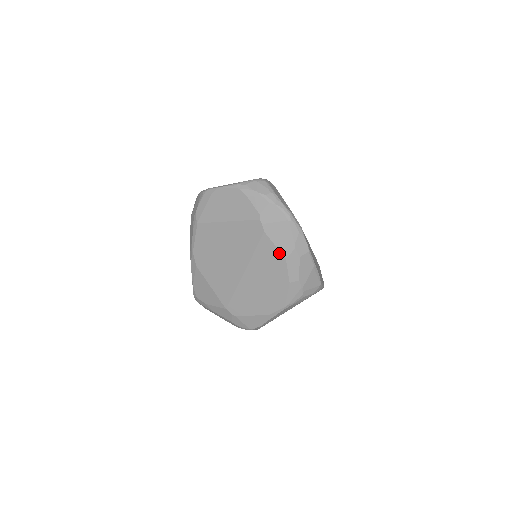
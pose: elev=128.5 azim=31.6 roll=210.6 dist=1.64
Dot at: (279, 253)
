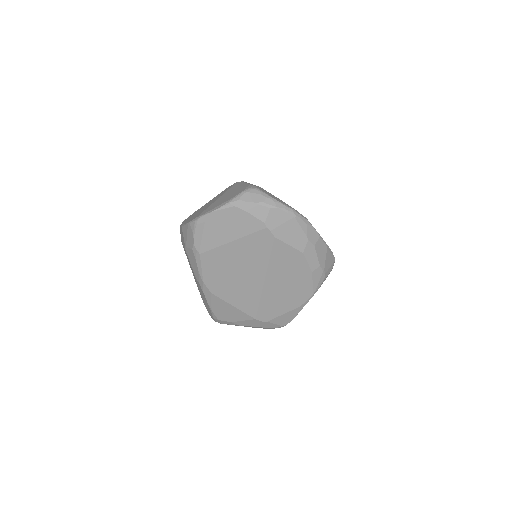
Dot at: (295, 250)
